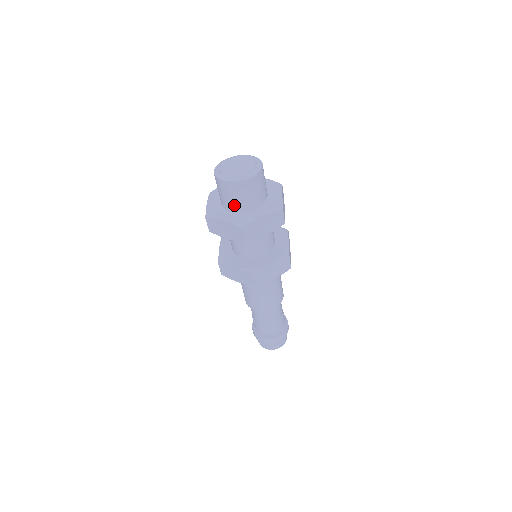
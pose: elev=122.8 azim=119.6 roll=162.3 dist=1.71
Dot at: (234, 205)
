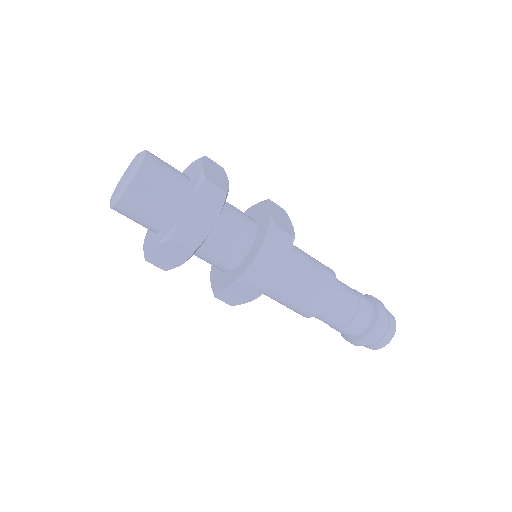
Dot at: (154, 221)
